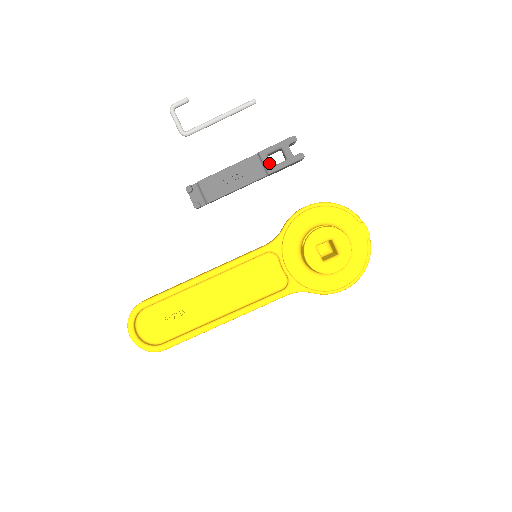
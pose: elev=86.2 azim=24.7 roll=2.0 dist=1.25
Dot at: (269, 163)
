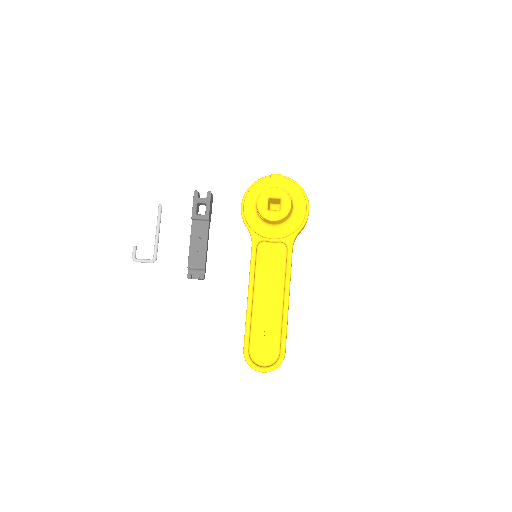
Dot at: (202, 215)
